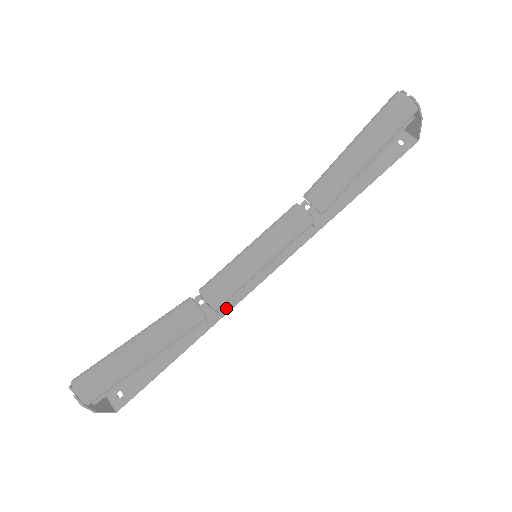
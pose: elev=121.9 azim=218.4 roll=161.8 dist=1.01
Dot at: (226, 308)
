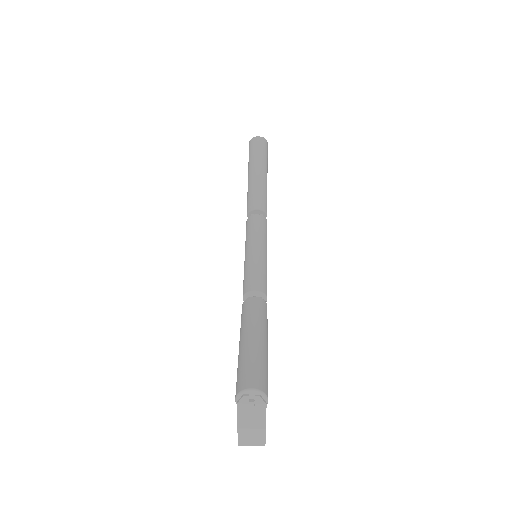
Dot at: occluded
